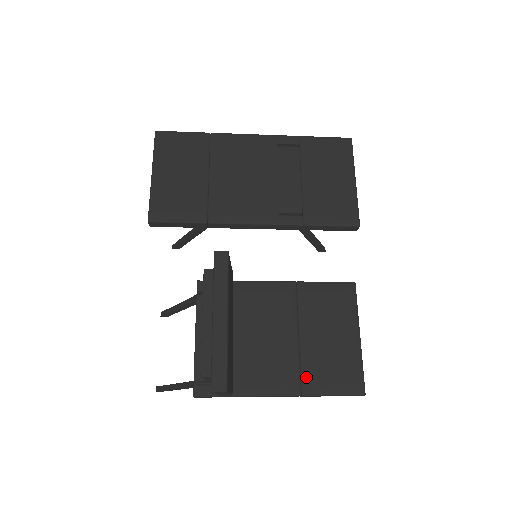
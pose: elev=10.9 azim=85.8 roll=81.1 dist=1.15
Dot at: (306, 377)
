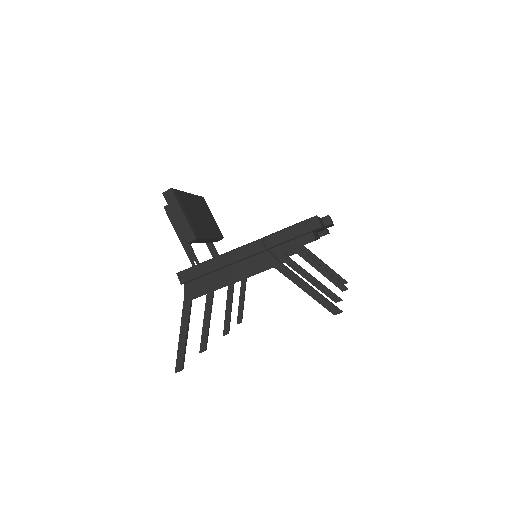
Dot at: occluded
